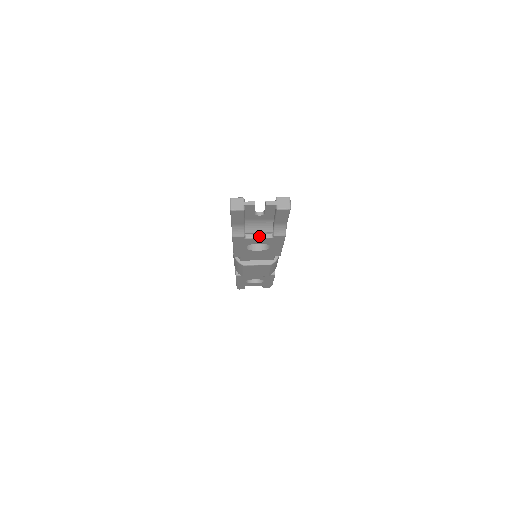
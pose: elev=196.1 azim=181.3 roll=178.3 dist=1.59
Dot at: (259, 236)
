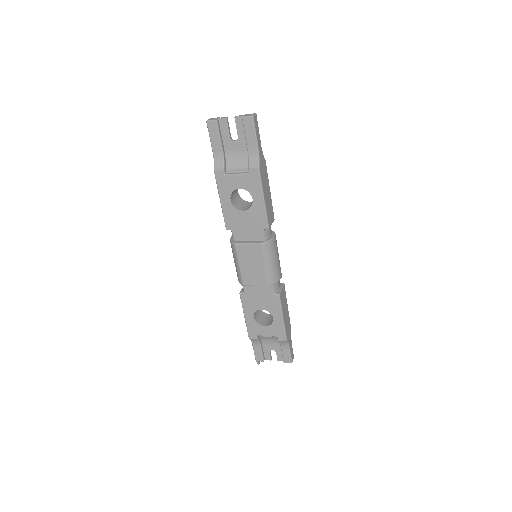
Dot at: (237, 173)
